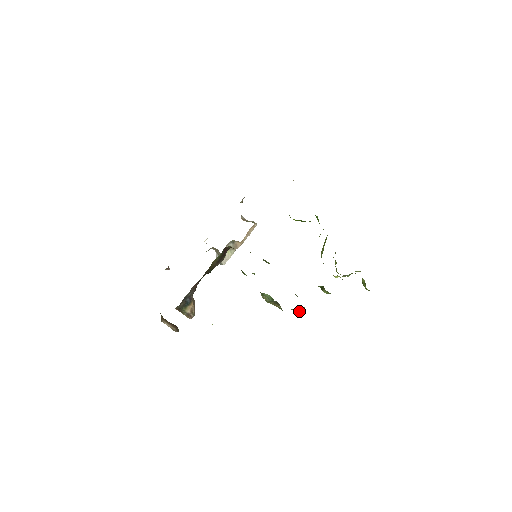
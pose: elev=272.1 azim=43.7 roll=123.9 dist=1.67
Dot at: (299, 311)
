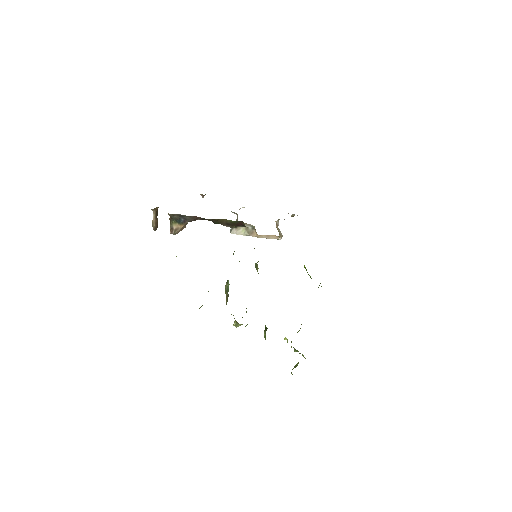
Dot at: (235, 322)
